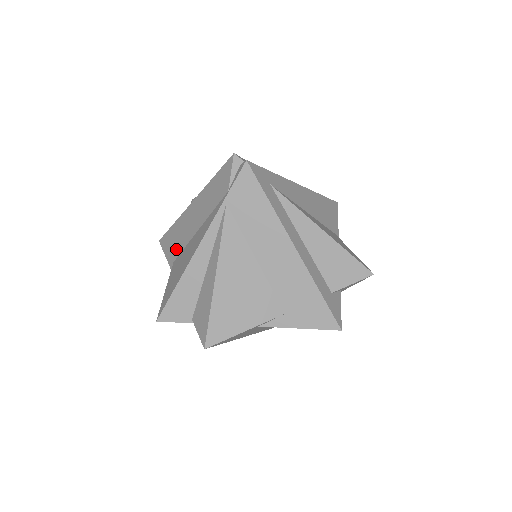
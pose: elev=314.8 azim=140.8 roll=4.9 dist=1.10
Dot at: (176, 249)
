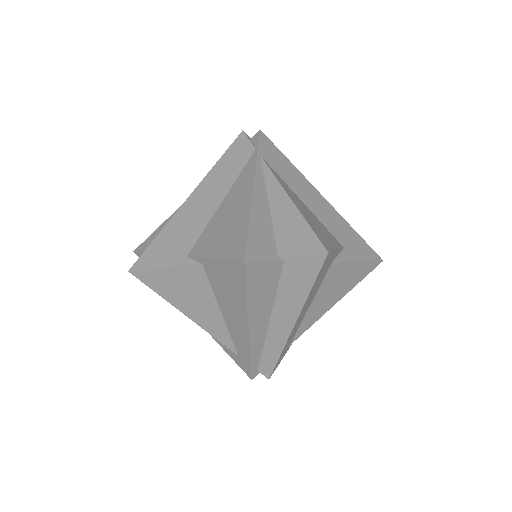
Dot at: (185, 243)
